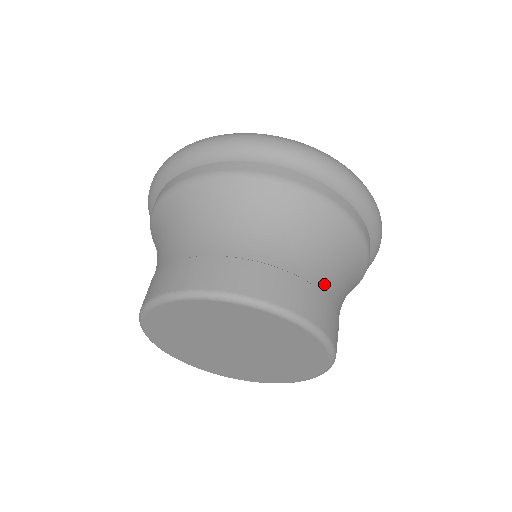
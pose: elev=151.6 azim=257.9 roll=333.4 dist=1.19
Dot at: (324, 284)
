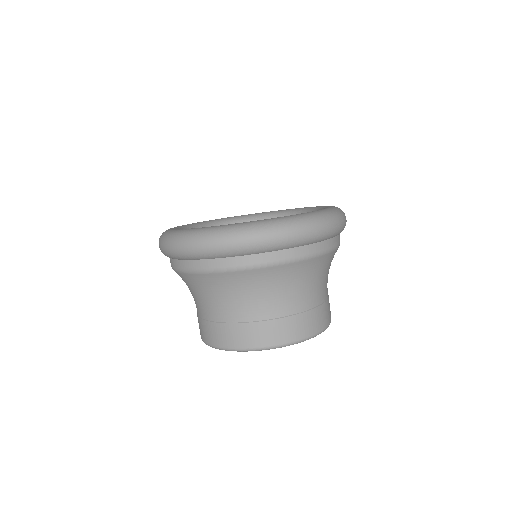
Dot at: (327, 289)
